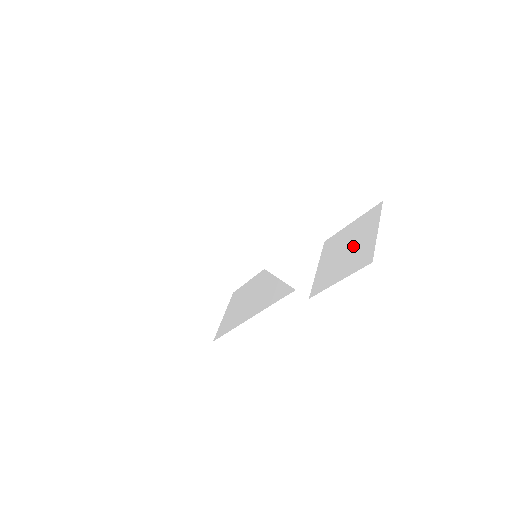
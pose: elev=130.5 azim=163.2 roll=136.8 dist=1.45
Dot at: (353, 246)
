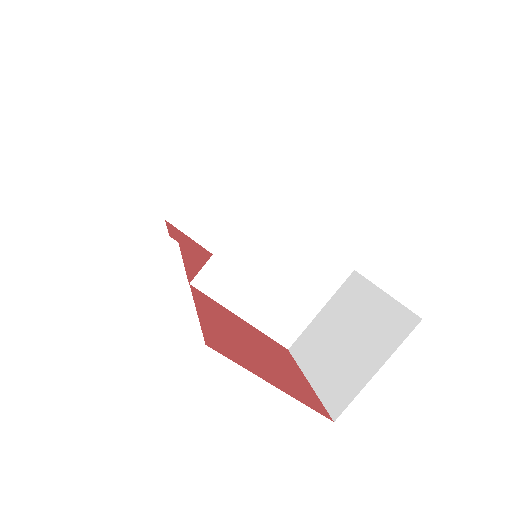
Dot at: (351, 346)
